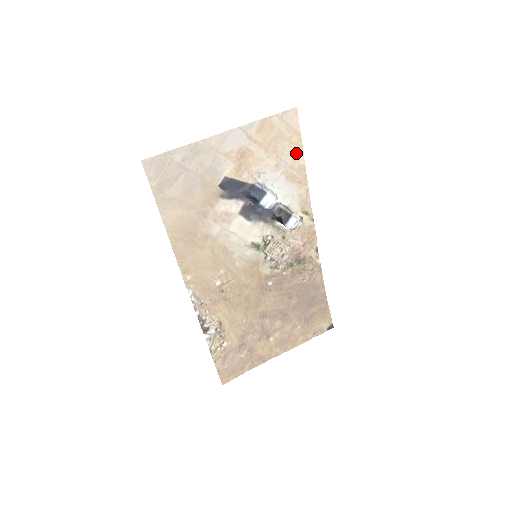
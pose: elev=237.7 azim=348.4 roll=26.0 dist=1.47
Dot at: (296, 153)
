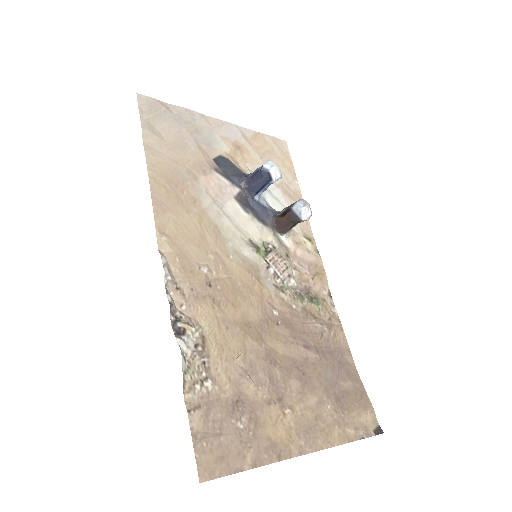
Dot at: (290, 176)
